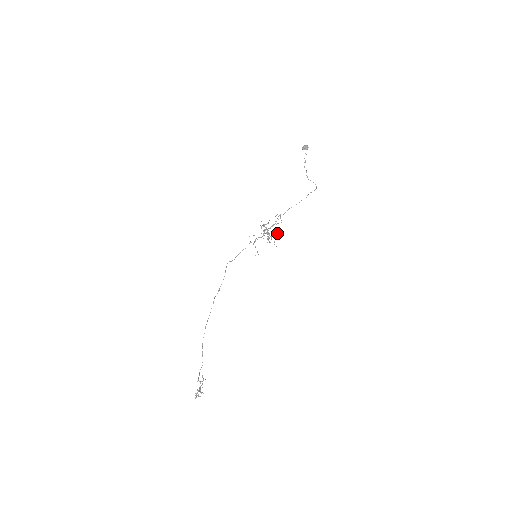
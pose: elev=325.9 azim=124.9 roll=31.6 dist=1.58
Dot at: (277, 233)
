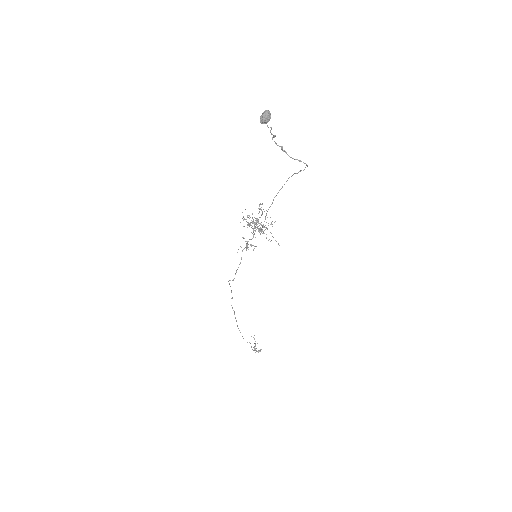
Dot at: (270, 224)
